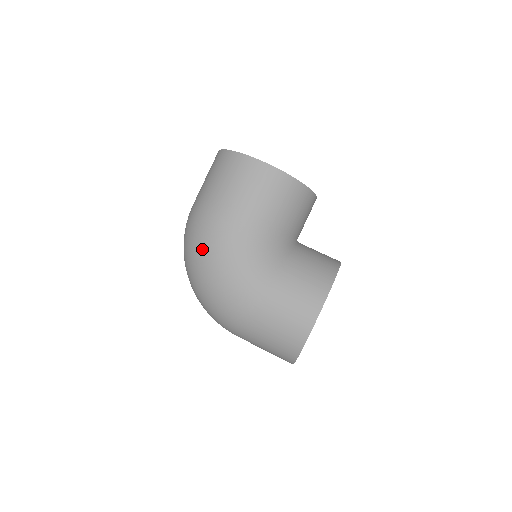
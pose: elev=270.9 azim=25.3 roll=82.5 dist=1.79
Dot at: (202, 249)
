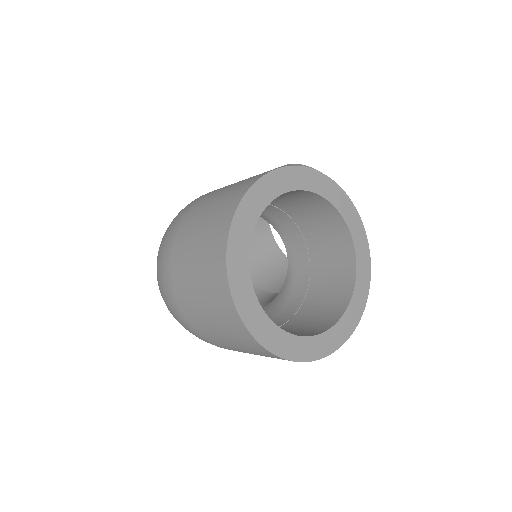
Dot at: occluded
